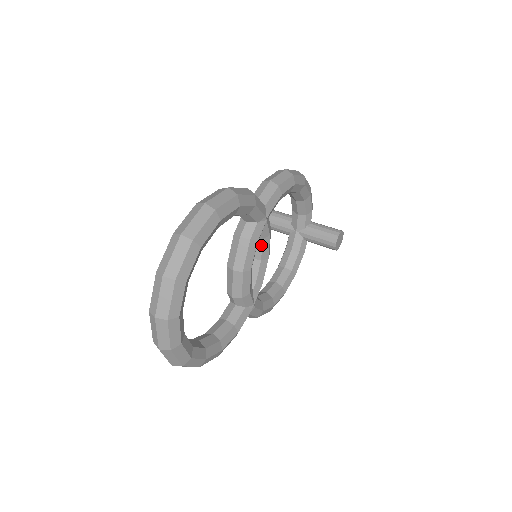
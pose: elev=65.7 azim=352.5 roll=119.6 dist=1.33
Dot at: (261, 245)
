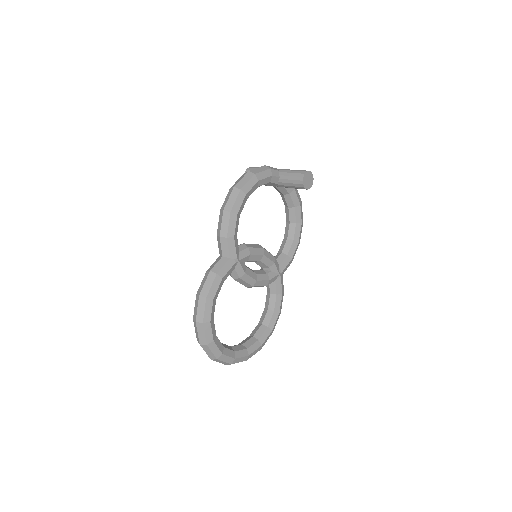
Dot at: occluded
